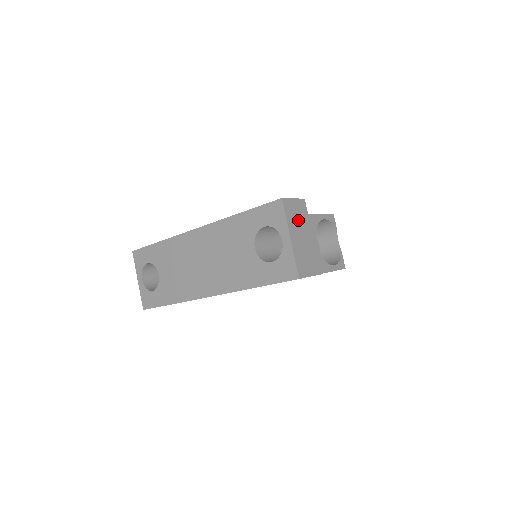
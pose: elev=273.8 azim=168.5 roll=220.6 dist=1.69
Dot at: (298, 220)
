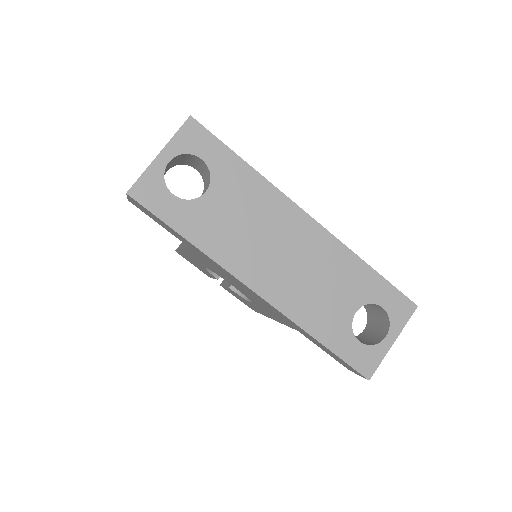
Dot at: occluded
